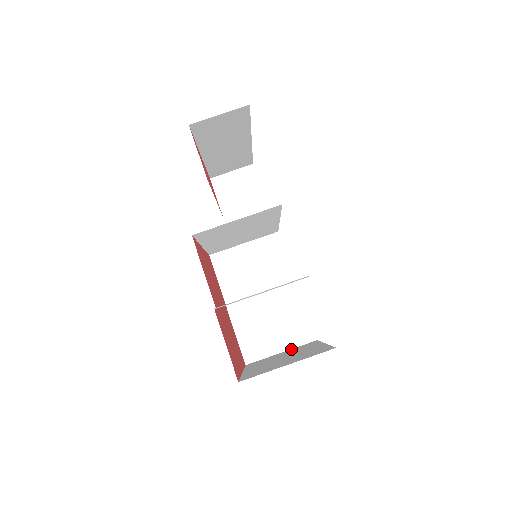
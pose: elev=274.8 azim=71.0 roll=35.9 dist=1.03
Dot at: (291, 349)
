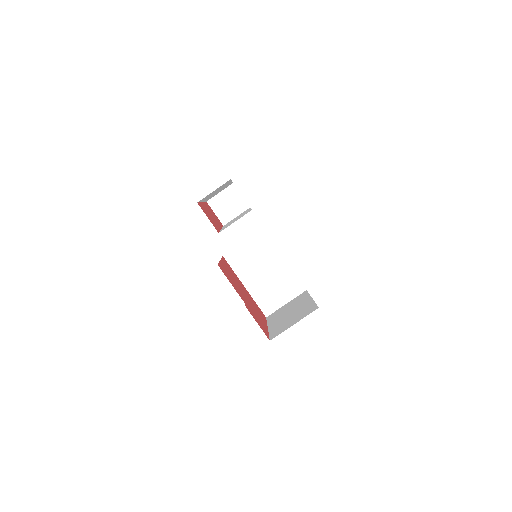
Dot at: (292, 300)
